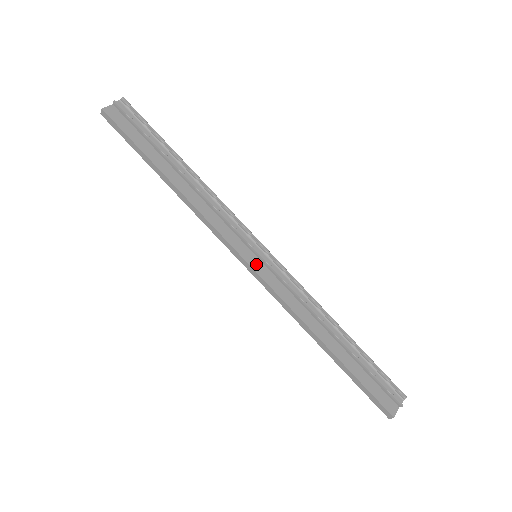
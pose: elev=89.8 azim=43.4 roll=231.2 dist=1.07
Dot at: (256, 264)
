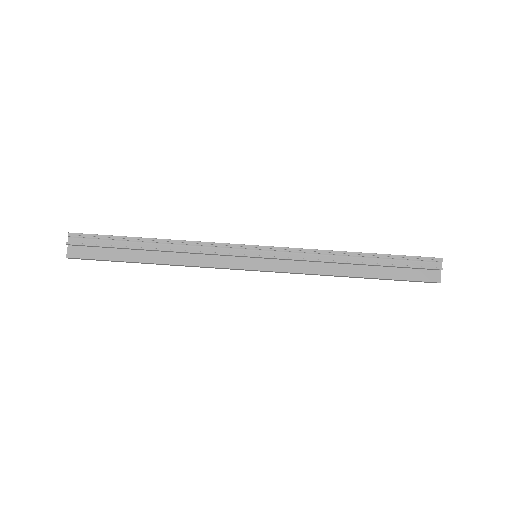
Dot at: (261, 265)
